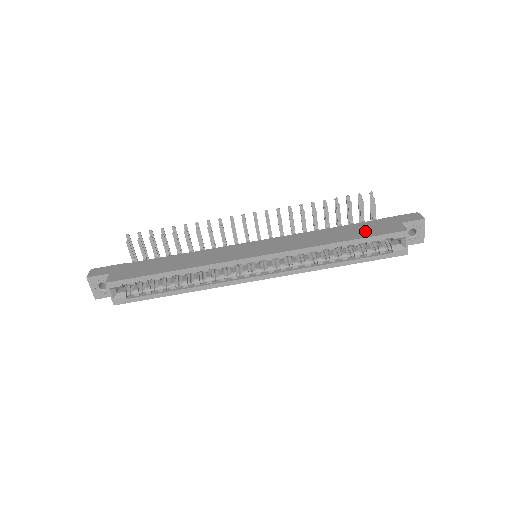
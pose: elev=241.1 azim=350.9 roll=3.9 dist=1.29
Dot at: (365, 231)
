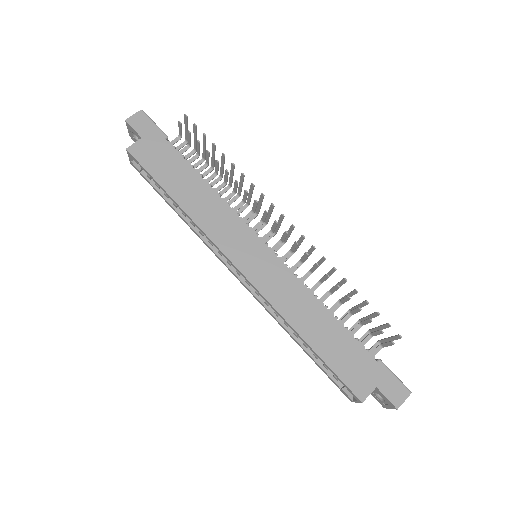
Dot at: (340, 357)
